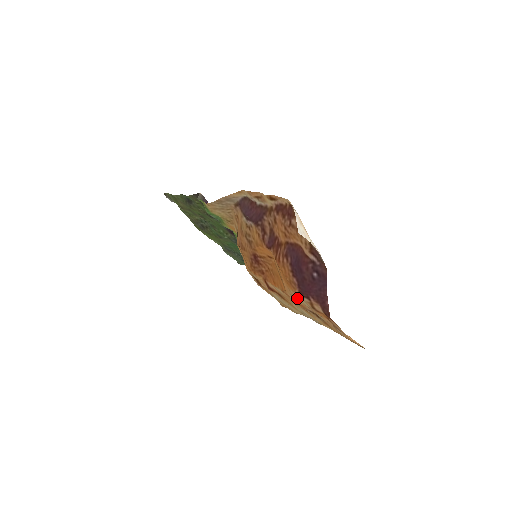
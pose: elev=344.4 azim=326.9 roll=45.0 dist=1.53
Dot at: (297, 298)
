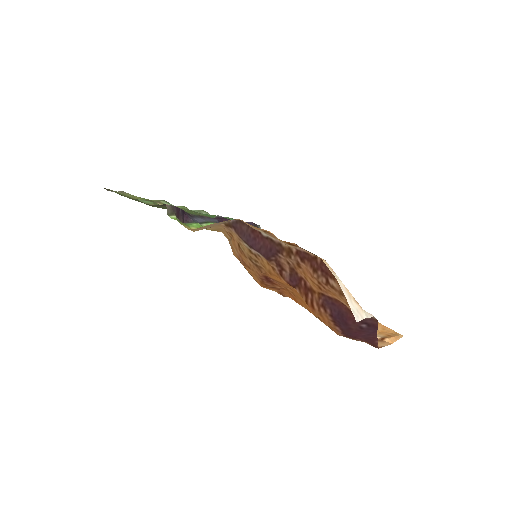
Dot at: occluded
